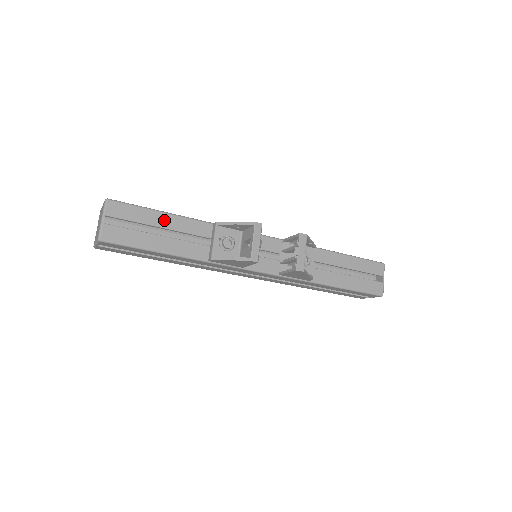
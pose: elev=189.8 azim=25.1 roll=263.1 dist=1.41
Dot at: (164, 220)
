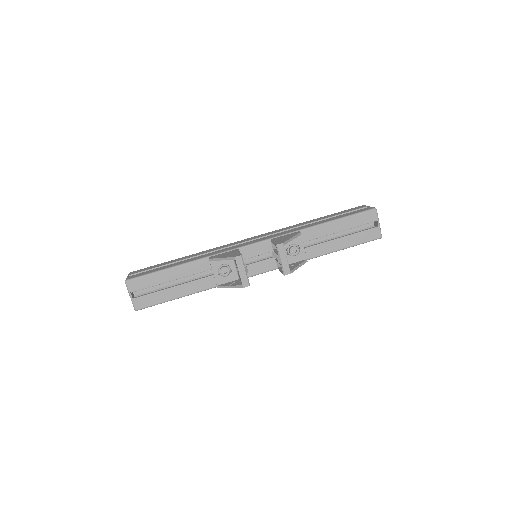
Dot at: (171, 274)
